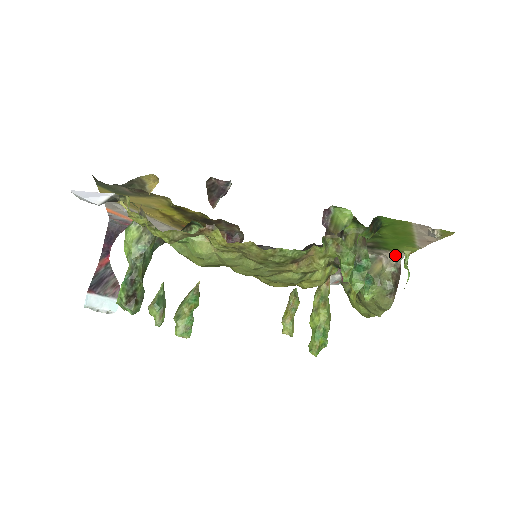
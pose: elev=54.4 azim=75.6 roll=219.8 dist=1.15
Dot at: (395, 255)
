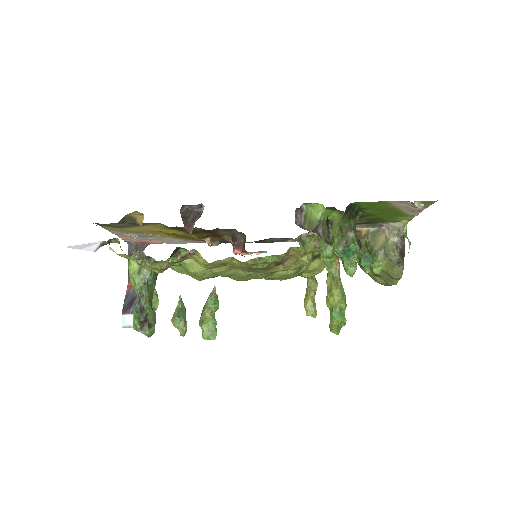
Dot at: (395, 225)
